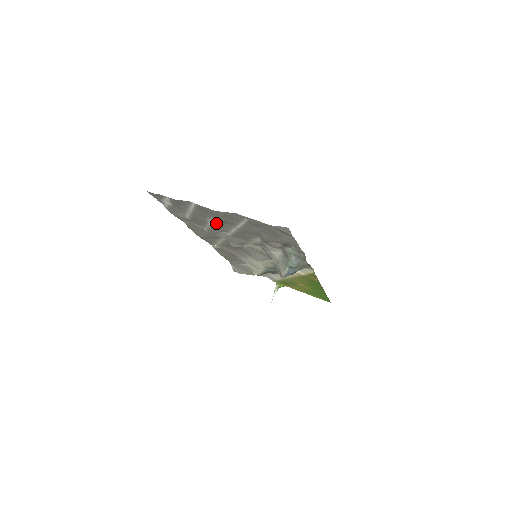
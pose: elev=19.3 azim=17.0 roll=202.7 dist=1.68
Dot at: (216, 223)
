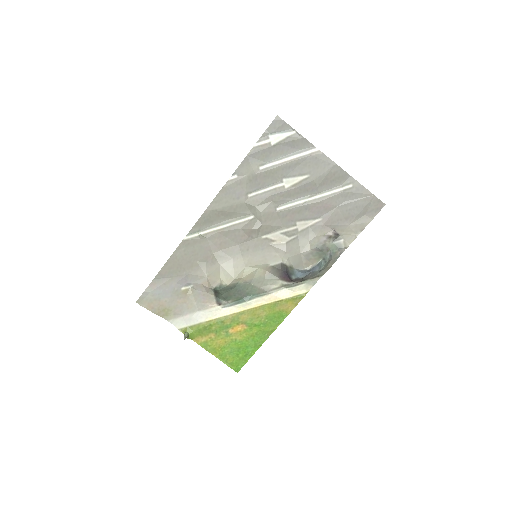
Dot at: (291, 186)
